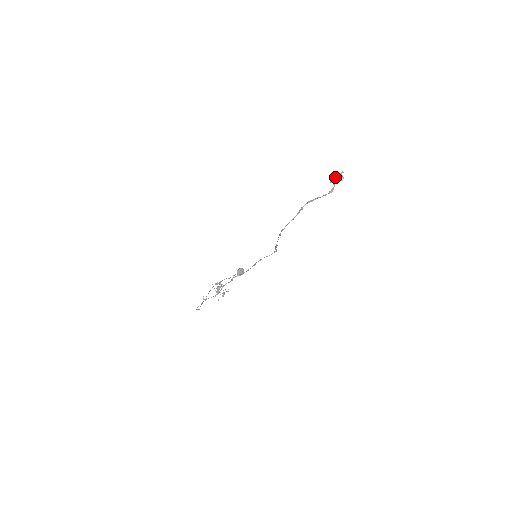
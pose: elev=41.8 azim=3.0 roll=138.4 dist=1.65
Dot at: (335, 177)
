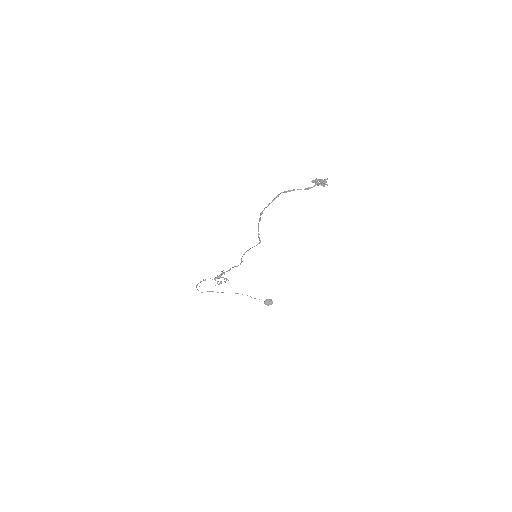
Dot at: (319, 181)
